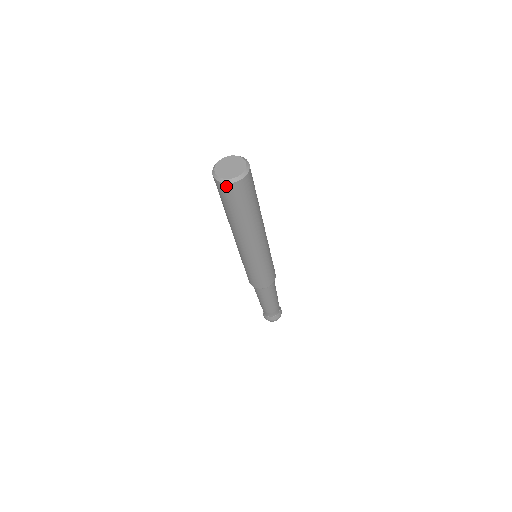
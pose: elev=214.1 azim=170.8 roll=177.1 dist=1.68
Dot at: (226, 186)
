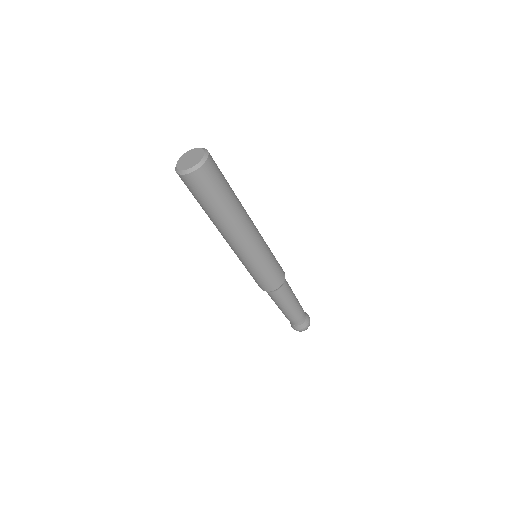
Dot at: (193, 176)
